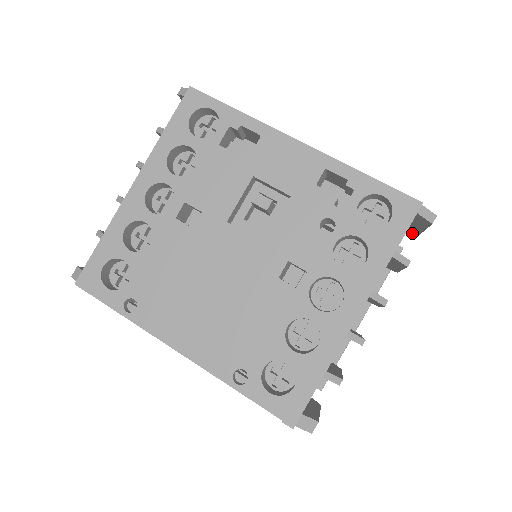
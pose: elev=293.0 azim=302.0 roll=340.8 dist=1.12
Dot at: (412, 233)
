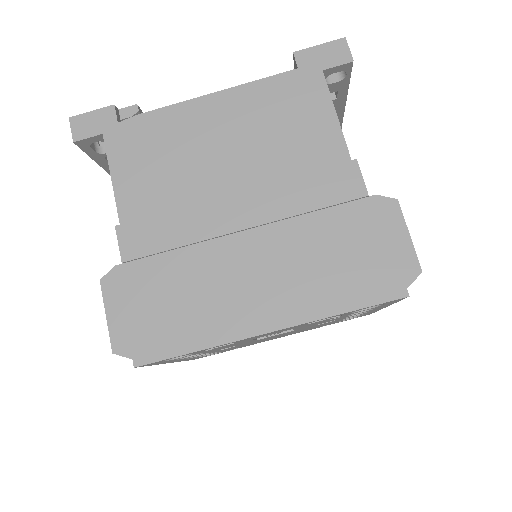
Dot at: (388, 202)
